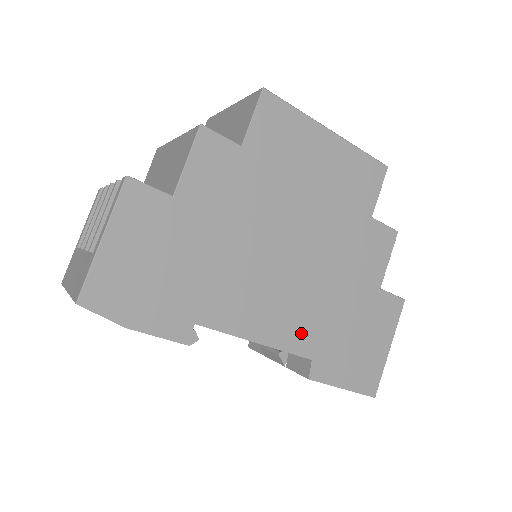
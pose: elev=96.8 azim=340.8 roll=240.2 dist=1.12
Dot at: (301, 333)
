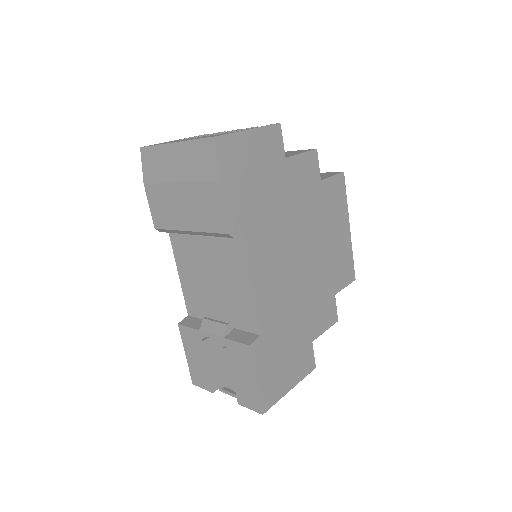
Dot at: (269, 310)
